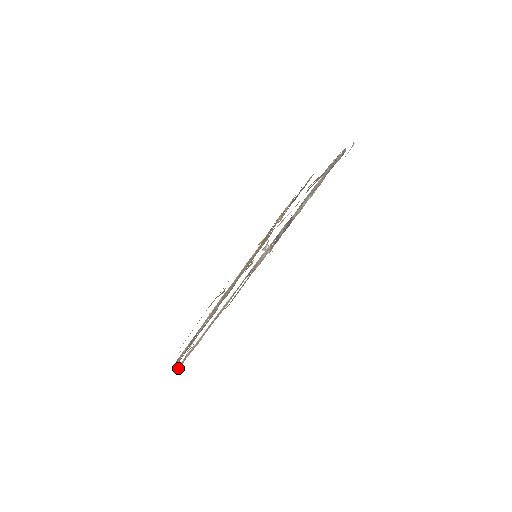
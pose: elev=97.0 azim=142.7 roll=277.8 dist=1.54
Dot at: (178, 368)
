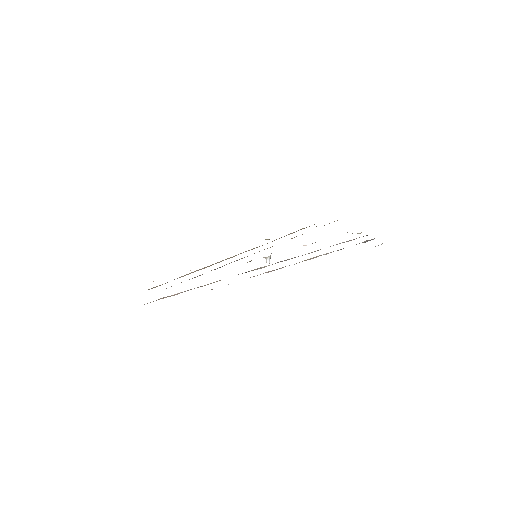
Dot at: occluded
